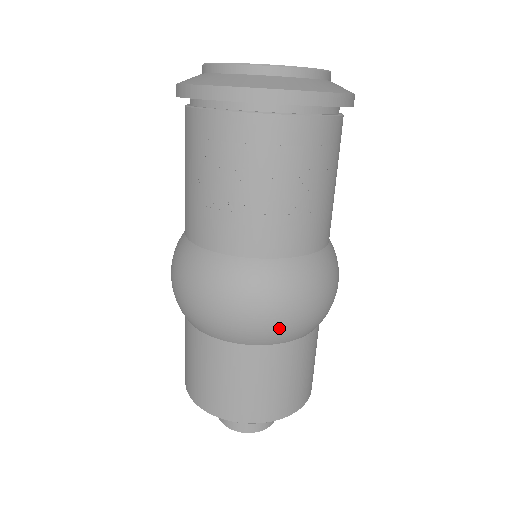
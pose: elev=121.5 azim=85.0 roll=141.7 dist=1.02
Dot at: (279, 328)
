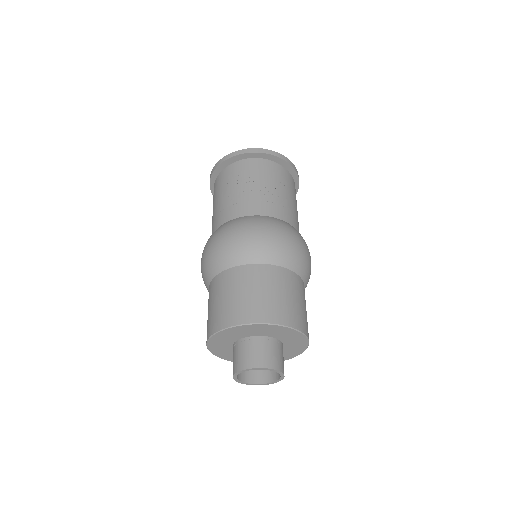
Dot at: (277, 247)
